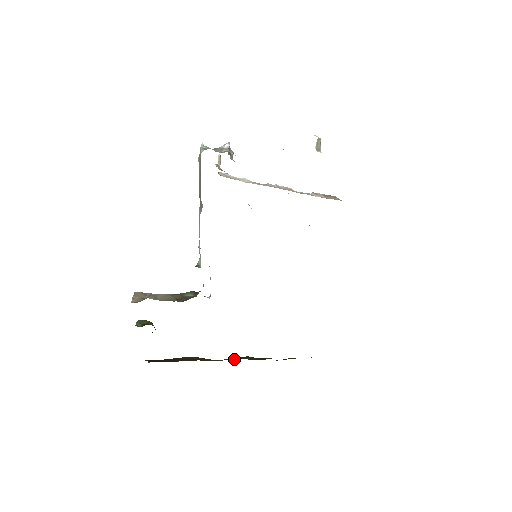
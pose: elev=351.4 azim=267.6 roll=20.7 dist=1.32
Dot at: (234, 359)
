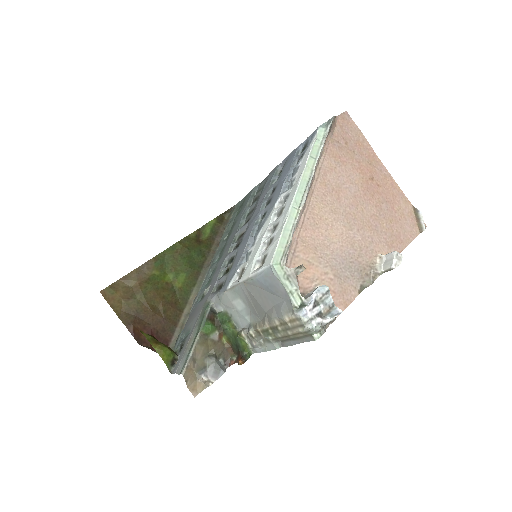
Dot at: (191, 280)
